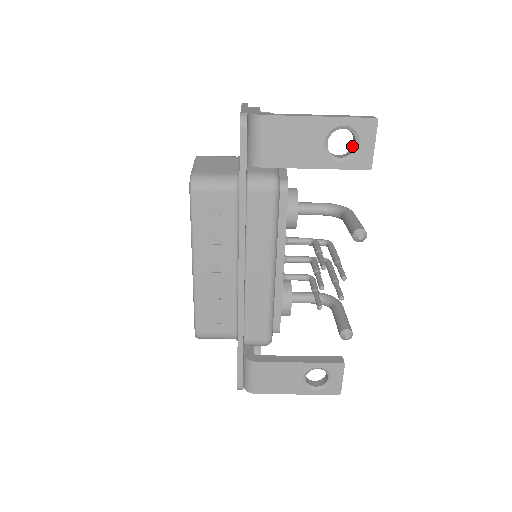
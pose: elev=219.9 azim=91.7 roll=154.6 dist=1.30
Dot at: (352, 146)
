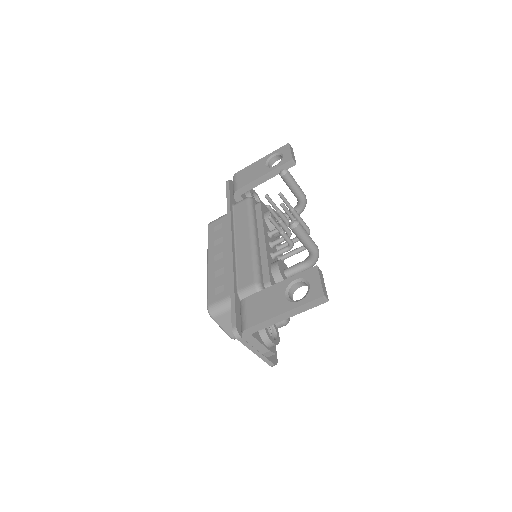
Dot at: occluded
